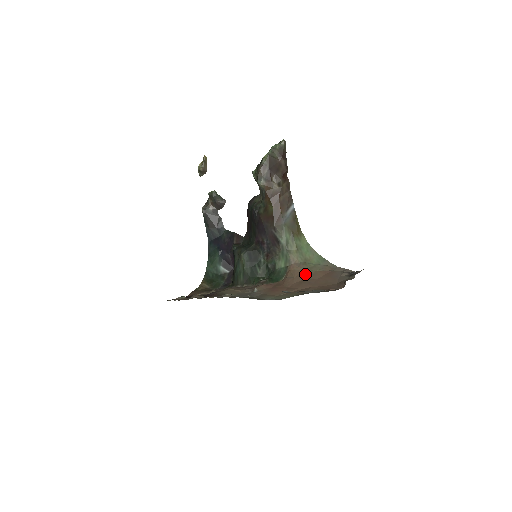
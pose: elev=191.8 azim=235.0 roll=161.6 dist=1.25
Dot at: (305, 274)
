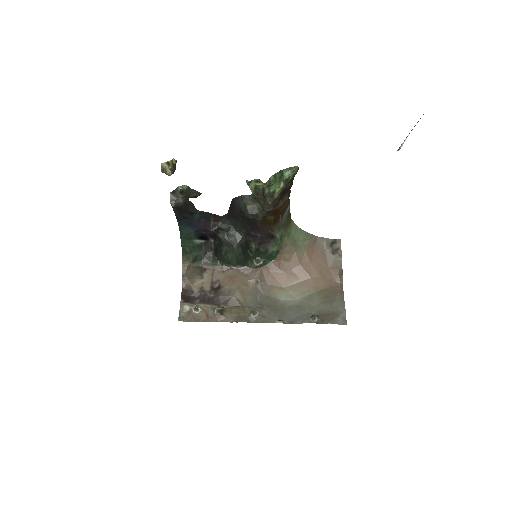
Dot at: (299, 258)
